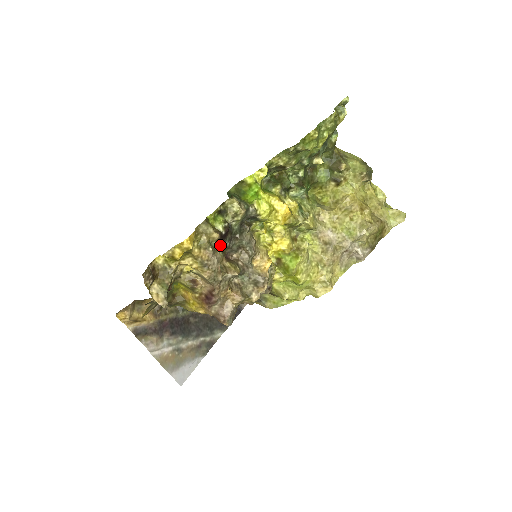
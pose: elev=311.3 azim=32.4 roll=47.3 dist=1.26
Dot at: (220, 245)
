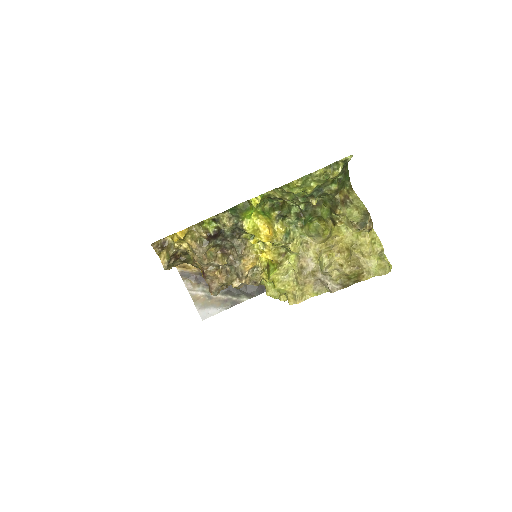
Dot at: (209, 242)
